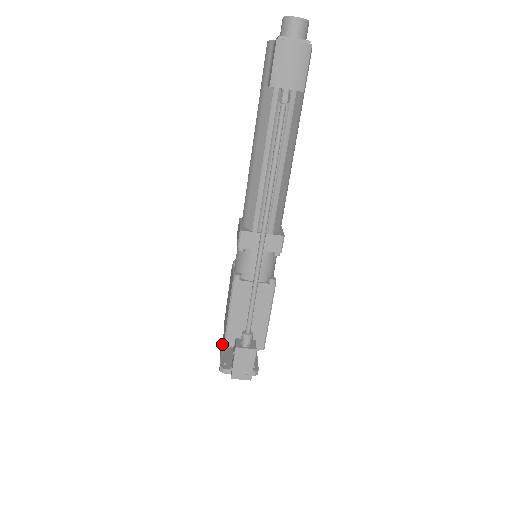
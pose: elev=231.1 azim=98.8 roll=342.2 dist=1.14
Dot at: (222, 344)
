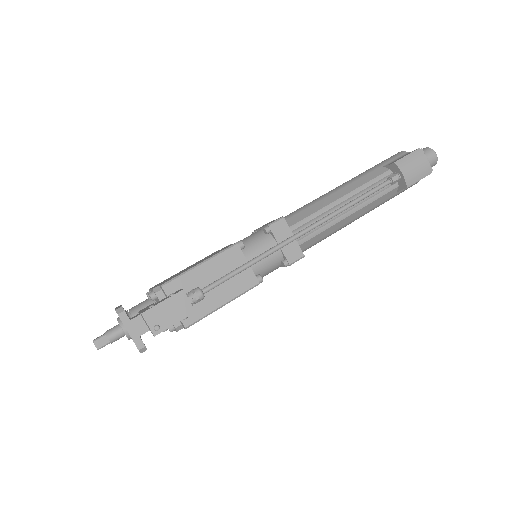
Dot at: occluded
